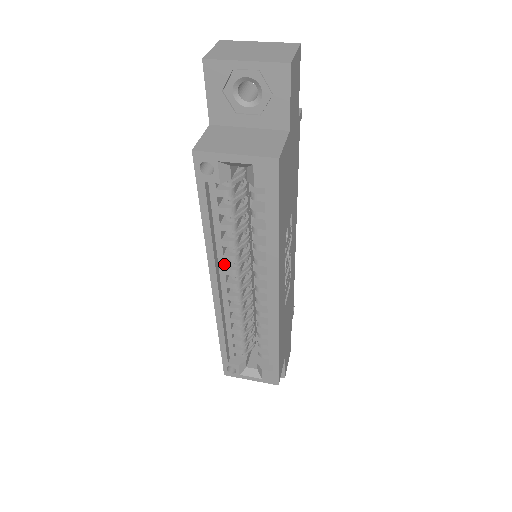
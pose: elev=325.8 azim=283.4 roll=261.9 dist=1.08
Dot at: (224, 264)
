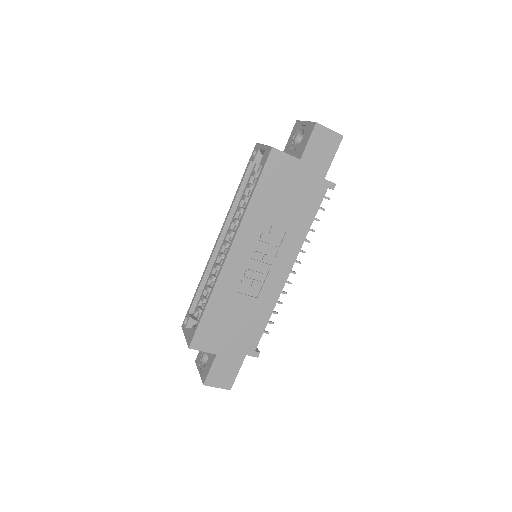
Dot at: (231, 225)
